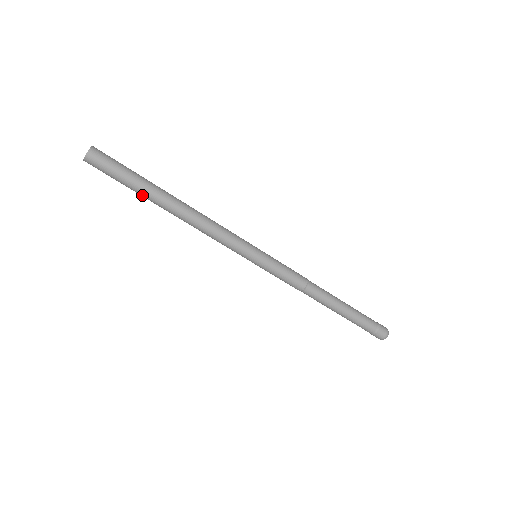
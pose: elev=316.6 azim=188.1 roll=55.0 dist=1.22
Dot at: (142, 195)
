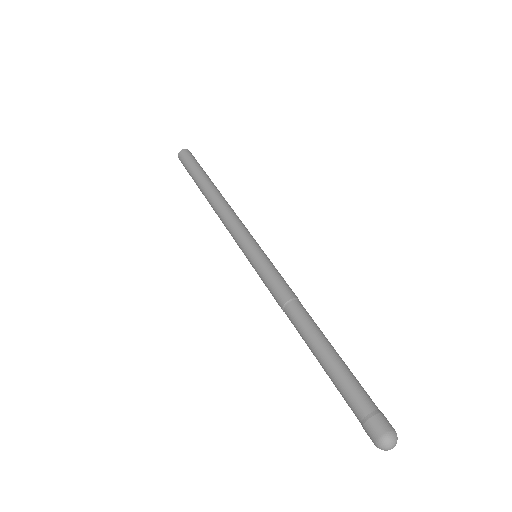
Dot at: occluded
